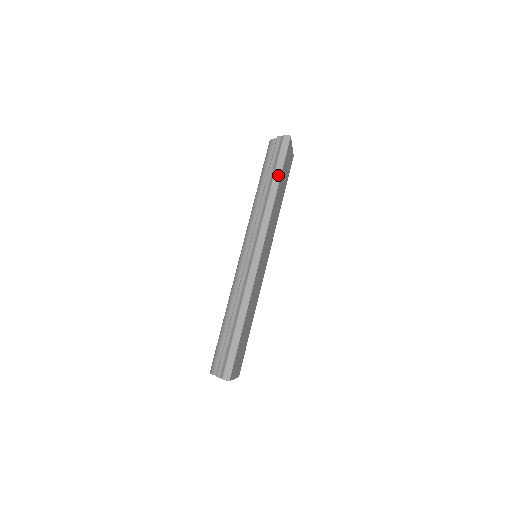
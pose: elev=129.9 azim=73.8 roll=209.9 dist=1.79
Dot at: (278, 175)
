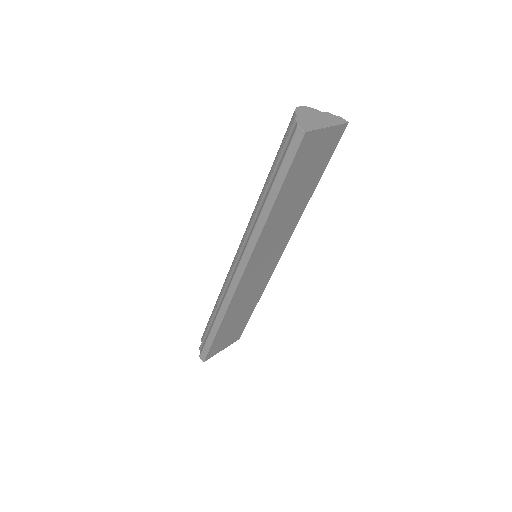
Dot at: (276, 188)
